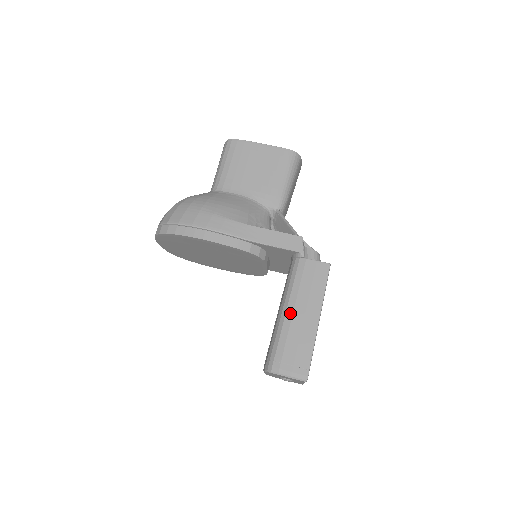
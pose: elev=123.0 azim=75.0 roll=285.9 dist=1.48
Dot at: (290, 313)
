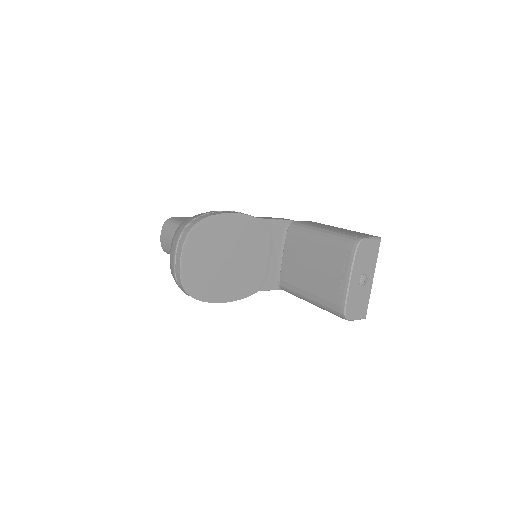
Dot at: (327, 228)
